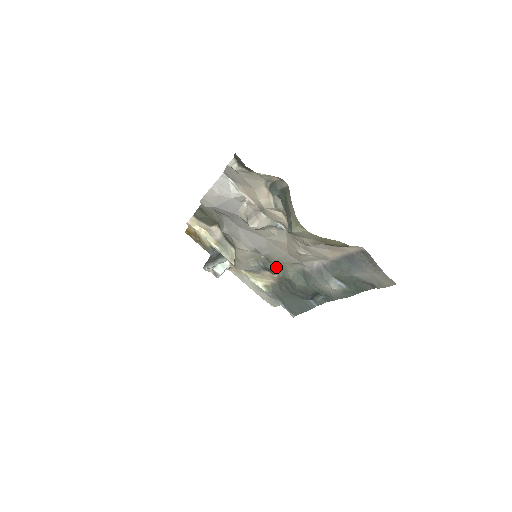
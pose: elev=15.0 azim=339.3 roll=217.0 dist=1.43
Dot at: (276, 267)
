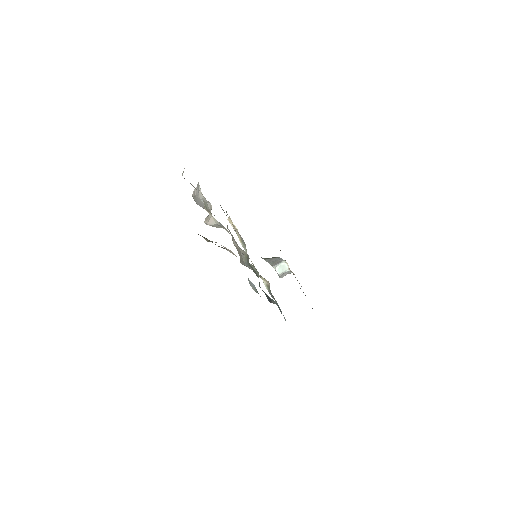
Dot at: occluded
